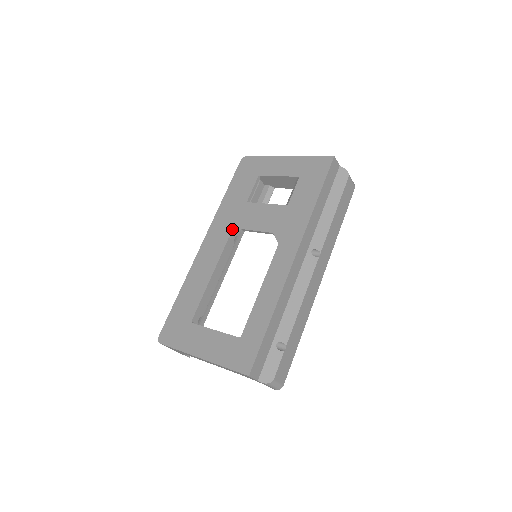
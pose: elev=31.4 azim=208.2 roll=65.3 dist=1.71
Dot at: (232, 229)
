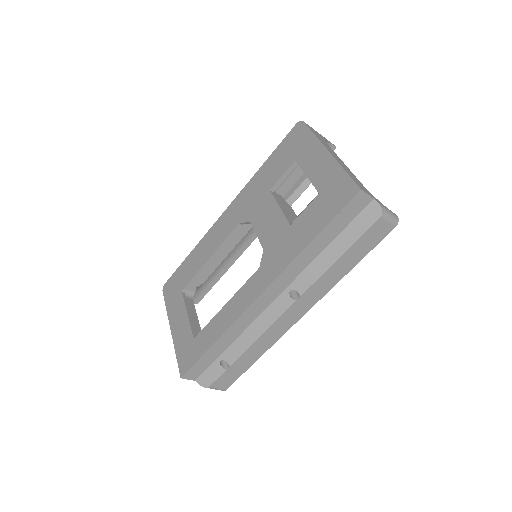
Dot at: (245, 215)
